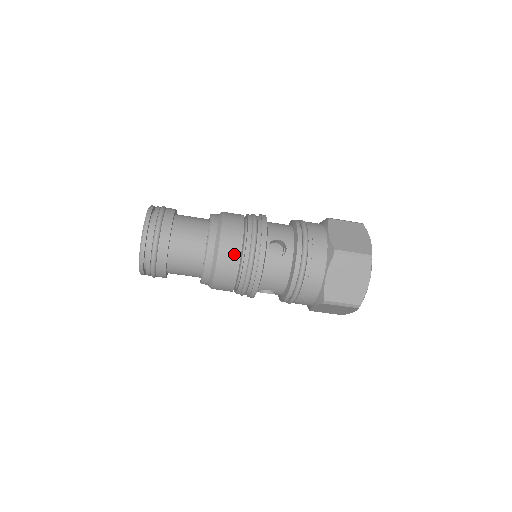
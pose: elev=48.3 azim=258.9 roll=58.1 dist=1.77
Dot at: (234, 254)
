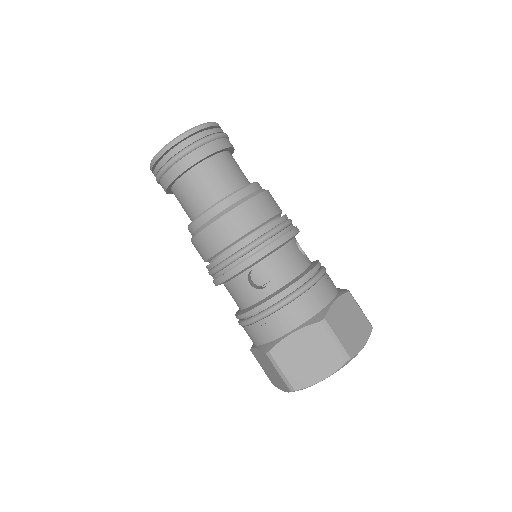
Dot at: (274, 207)
